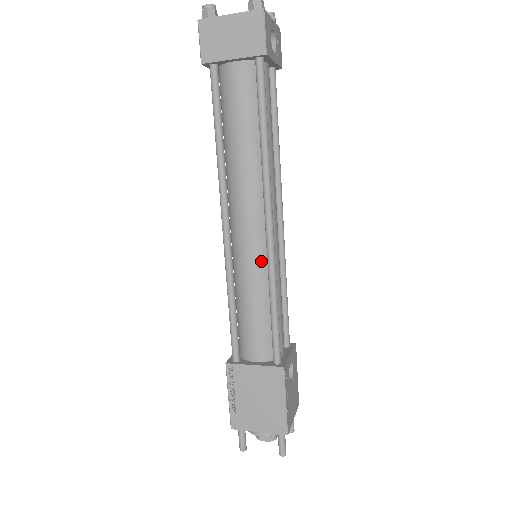
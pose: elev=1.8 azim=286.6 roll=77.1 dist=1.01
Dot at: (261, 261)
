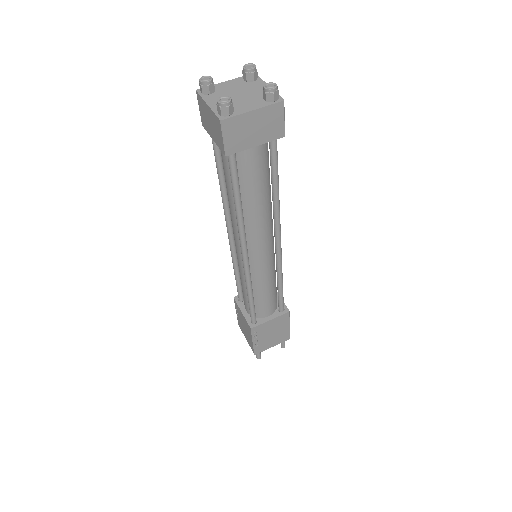
Dot at: (271, 264)
